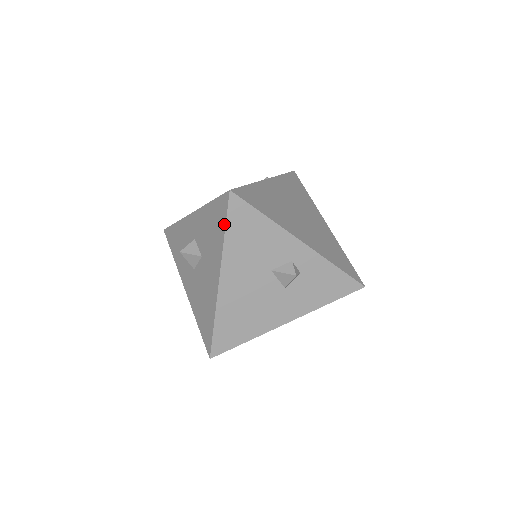
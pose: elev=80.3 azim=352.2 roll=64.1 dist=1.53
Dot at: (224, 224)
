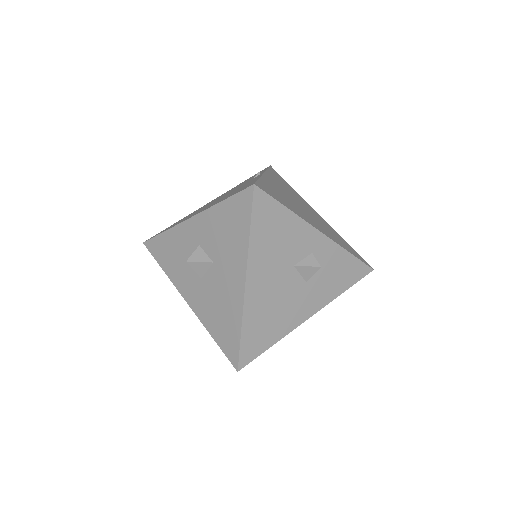
Dot at: (248, 222)
